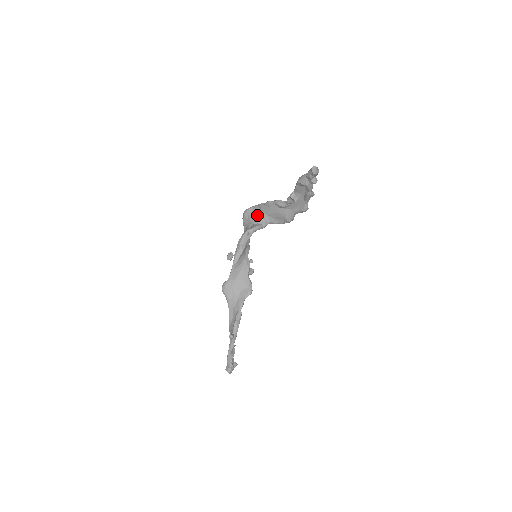
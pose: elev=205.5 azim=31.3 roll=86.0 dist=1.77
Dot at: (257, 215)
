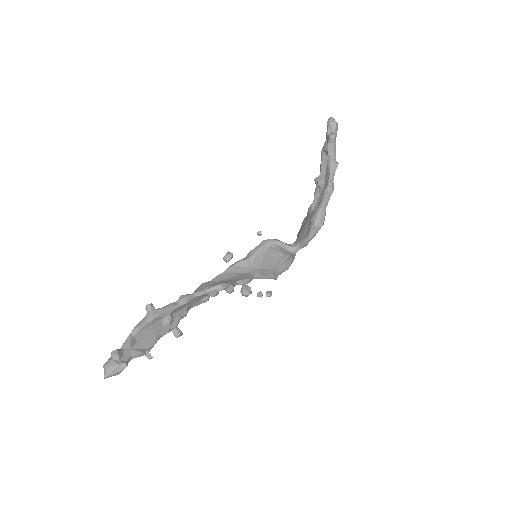
Dot at: occluded
